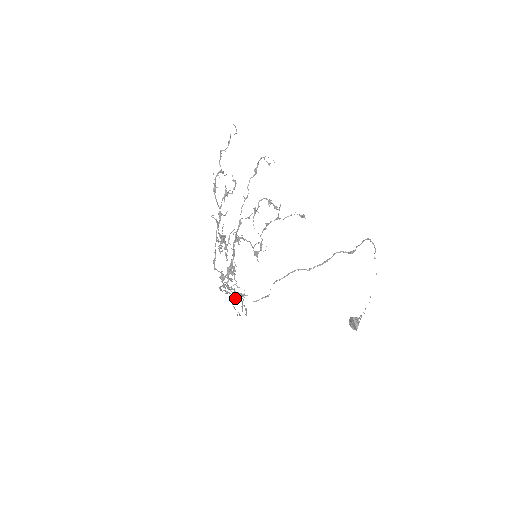
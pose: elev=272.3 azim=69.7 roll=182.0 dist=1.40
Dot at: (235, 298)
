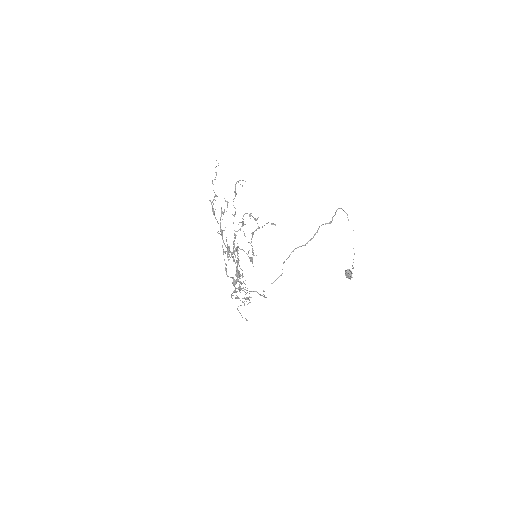
Dot at: (241, 305)
